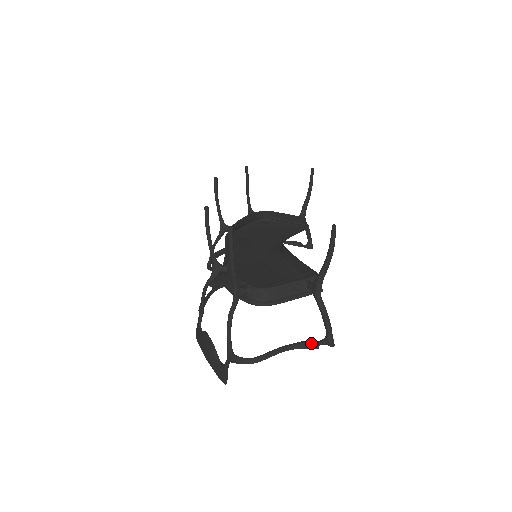
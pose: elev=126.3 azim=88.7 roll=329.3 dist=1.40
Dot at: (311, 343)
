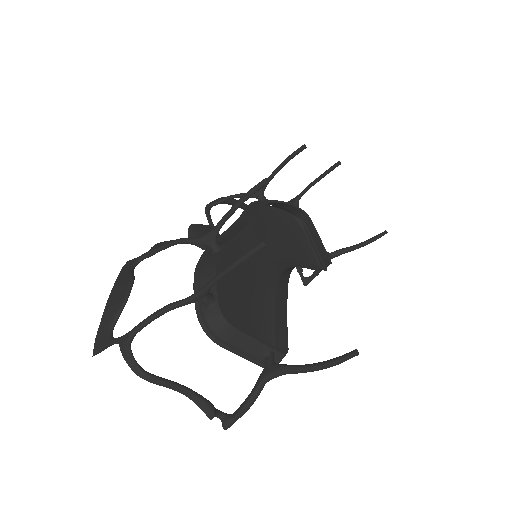
Dot at: (210, 408)
